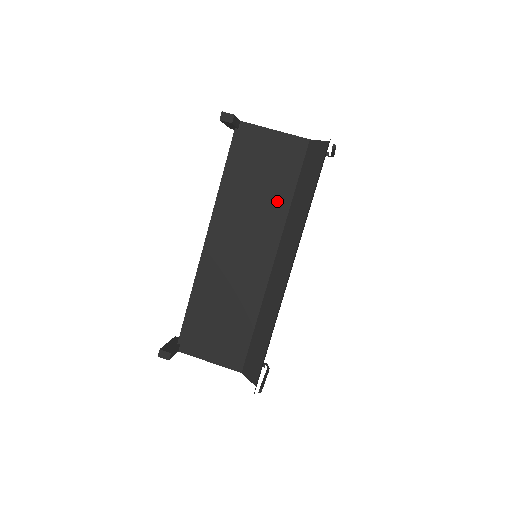
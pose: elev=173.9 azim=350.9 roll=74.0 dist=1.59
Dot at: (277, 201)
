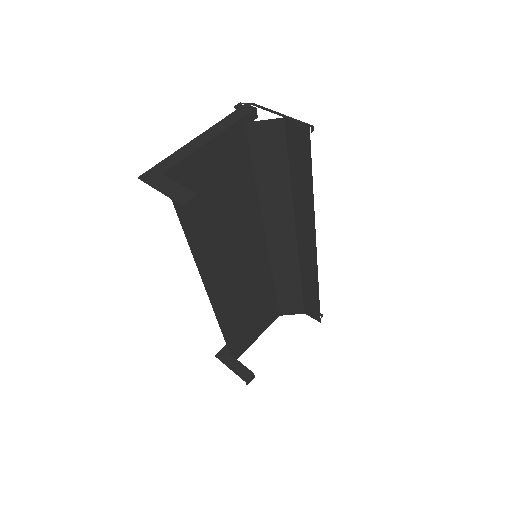
Dot at: (246, 203)
